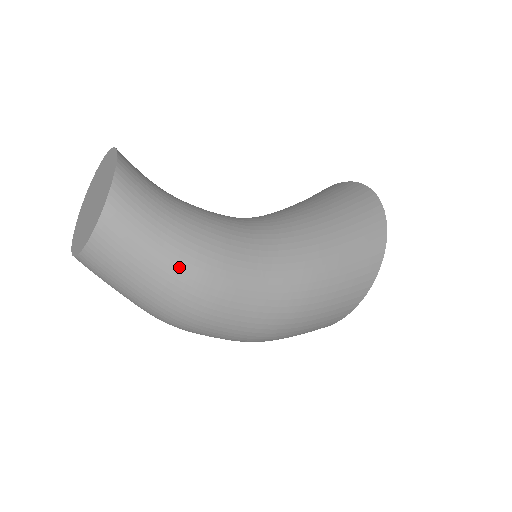
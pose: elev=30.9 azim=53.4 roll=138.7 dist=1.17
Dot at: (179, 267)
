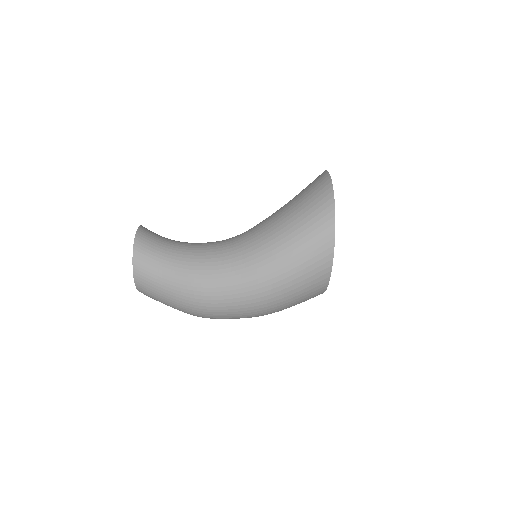
Dot at: (180, 292)
